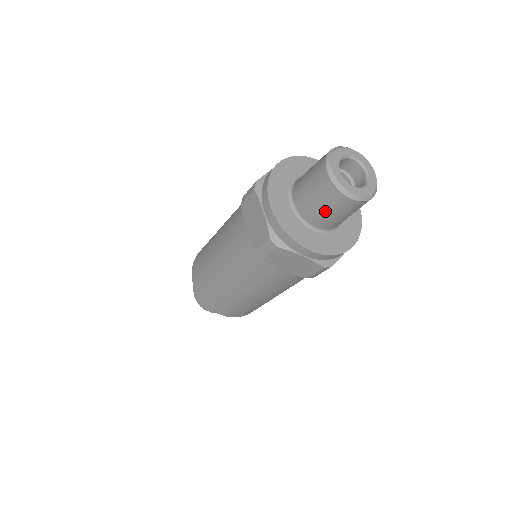
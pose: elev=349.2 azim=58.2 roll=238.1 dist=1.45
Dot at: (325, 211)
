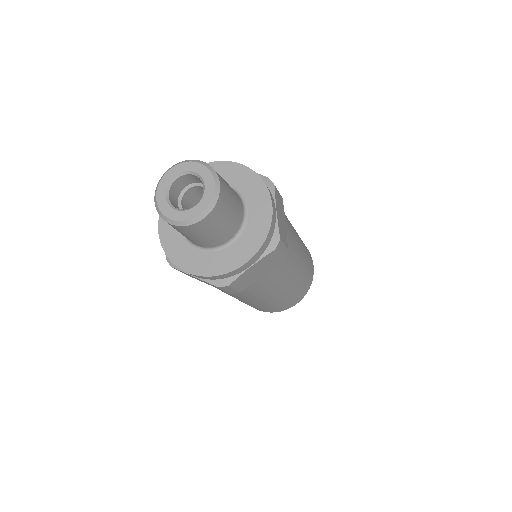
Dot at: (181, 233)
